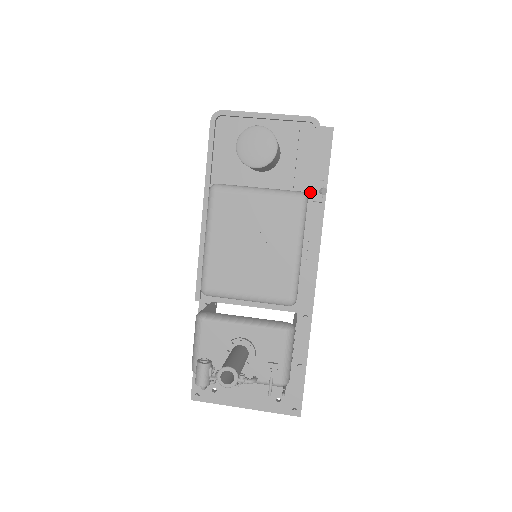
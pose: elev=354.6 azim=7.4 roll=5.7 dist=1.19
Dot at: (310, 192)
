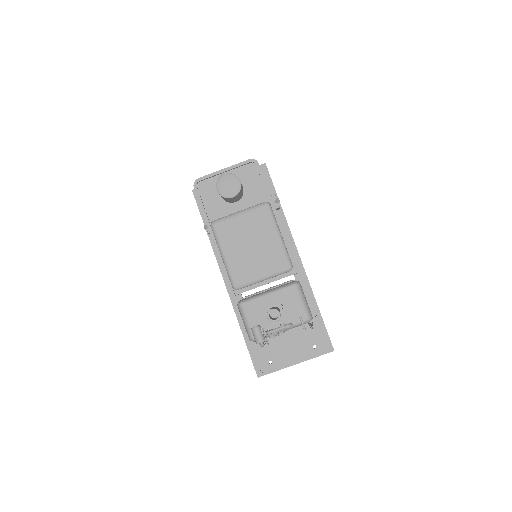
Dot at: (270, 200)
